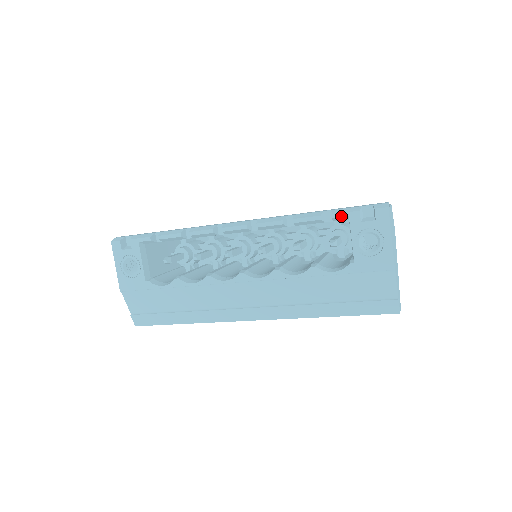
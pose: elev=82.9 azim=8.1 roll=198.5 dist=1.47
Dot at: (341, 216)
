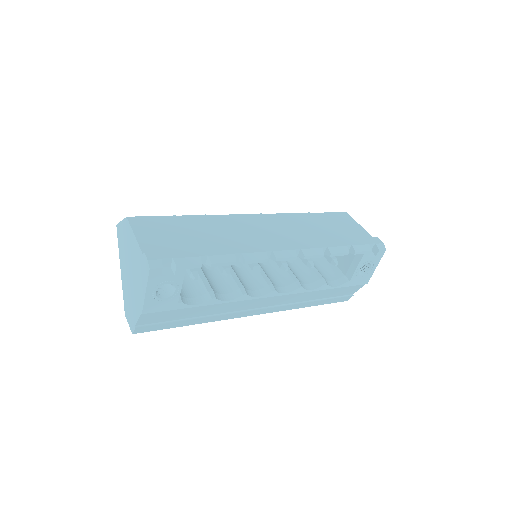
Dot at: (360, 253)
